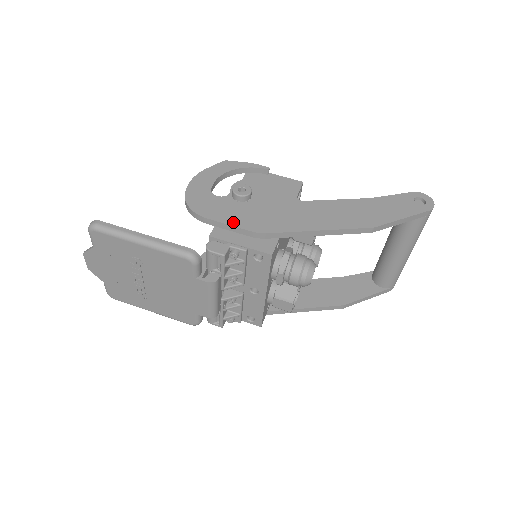
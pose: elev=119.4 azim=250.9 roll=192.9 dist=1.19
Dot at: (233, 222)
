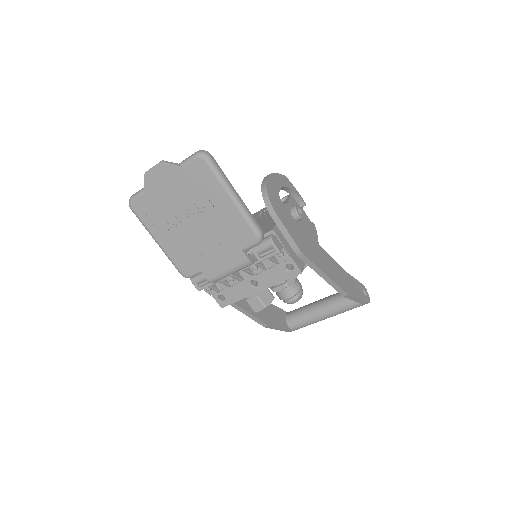
Dot at: (290, 231)
